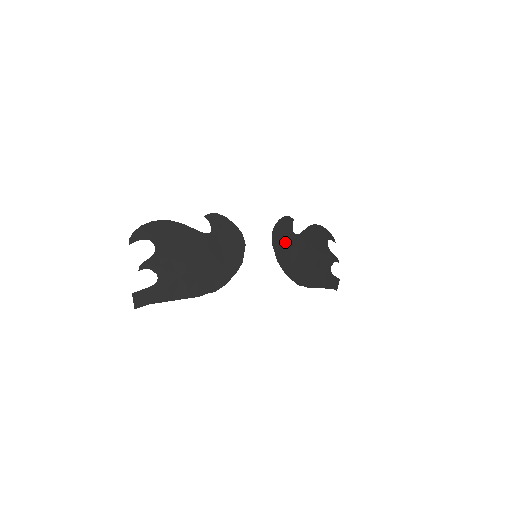
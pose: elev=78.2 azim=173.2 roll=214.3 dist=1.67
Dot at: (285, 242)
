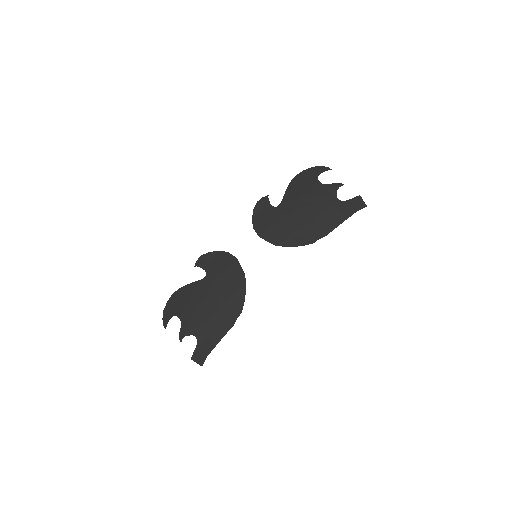
Dot at: (271, 223)
